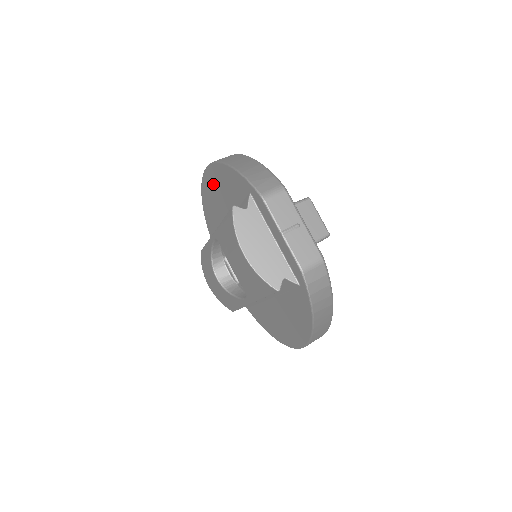
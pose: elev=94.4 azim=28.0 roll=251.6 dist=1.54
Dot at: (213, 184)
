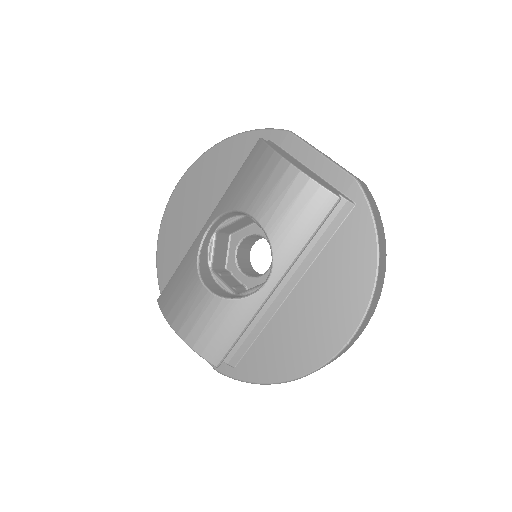
Dot at: (192, 189)
